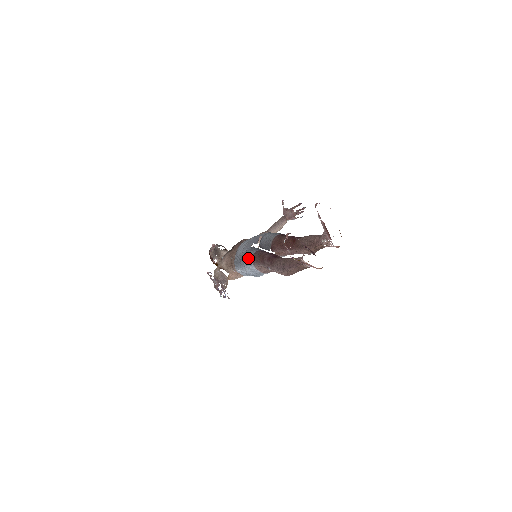
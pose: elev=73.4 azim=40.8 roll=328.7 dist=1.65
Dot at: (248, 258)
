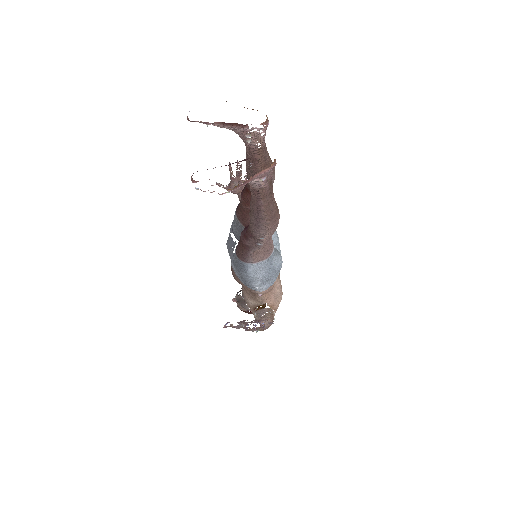
Dot at: (238, 265)
